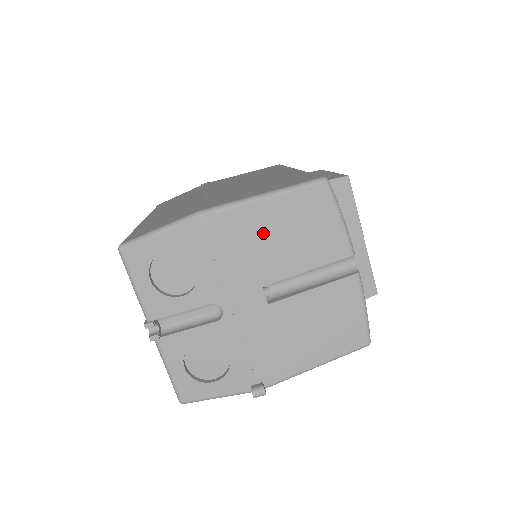
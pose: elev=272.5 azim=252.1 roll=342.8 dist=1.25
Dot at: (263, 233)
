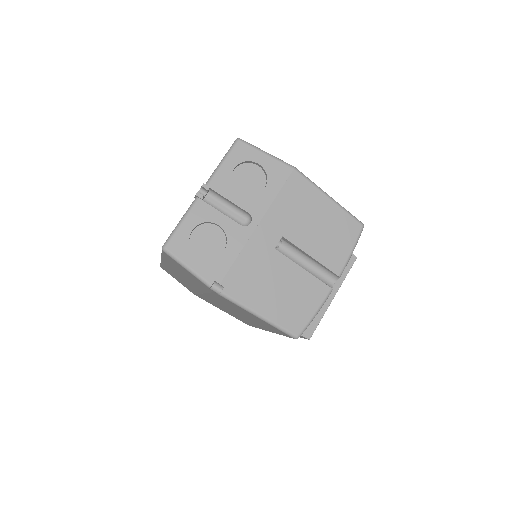
Dot at: (312, 212)
